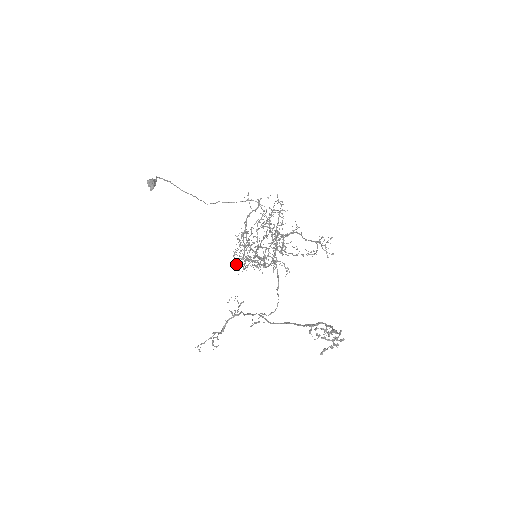
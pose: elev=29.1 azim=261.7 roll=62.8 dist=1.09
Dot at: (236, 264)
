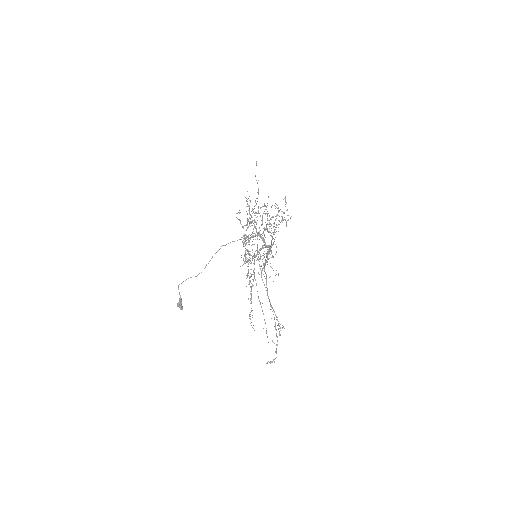
Dot at: occluded
